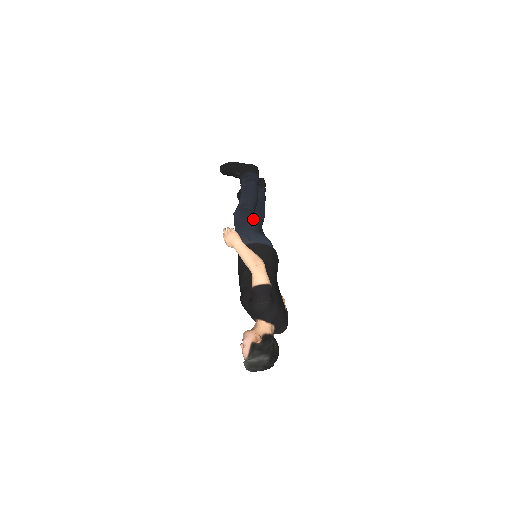
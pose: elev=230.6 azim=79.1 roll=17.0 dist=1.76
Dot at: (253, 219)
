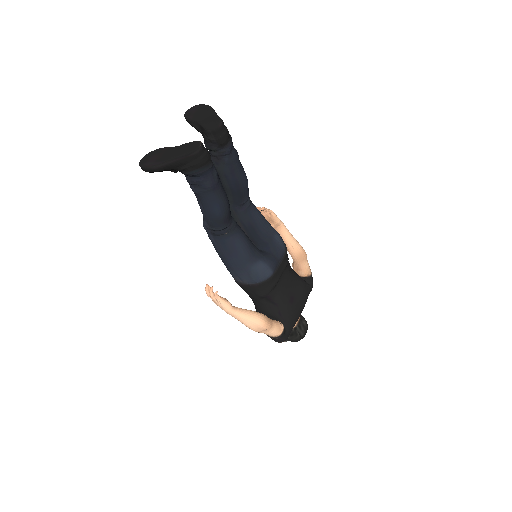
Dot at: (234, 246)
